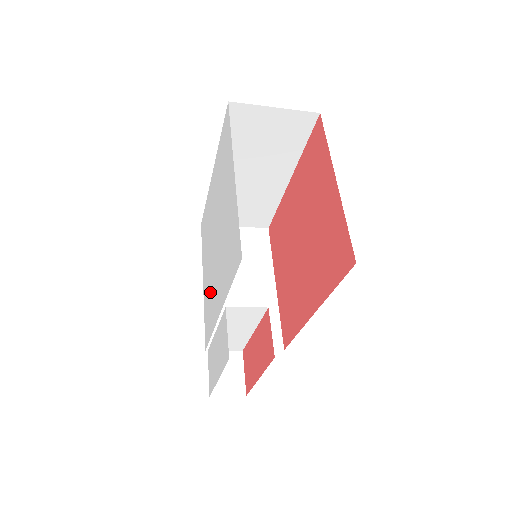
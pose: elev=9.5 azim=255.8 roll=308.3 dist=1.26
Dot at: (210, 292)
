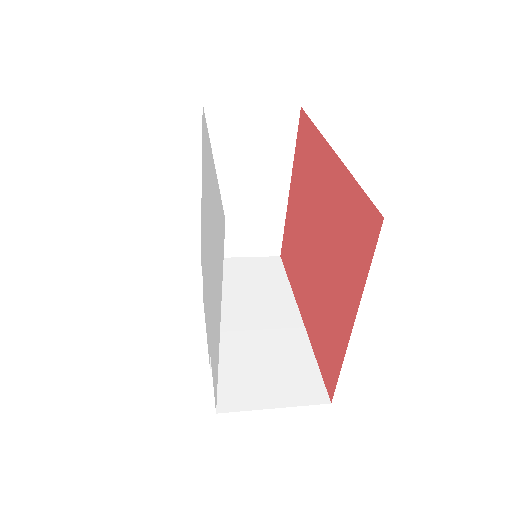
Dot at: (204, 250)
